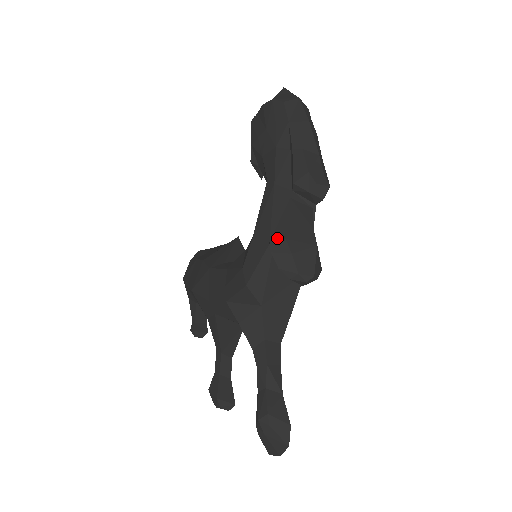
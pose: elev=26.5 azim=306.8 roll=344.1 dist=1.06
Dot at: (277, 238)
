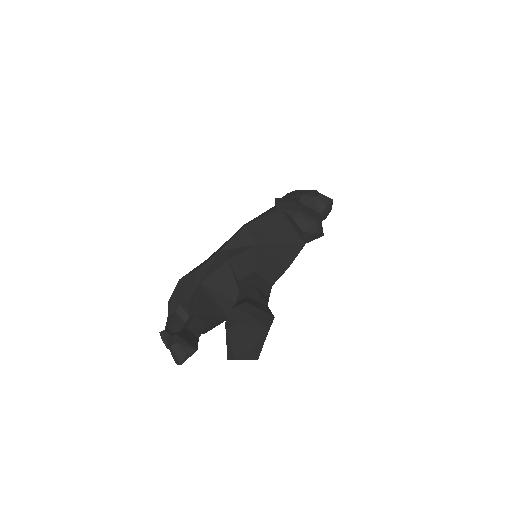
Dot at: (283, 198)
